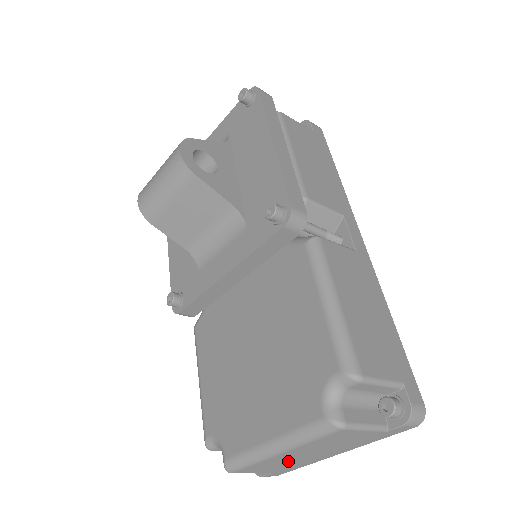
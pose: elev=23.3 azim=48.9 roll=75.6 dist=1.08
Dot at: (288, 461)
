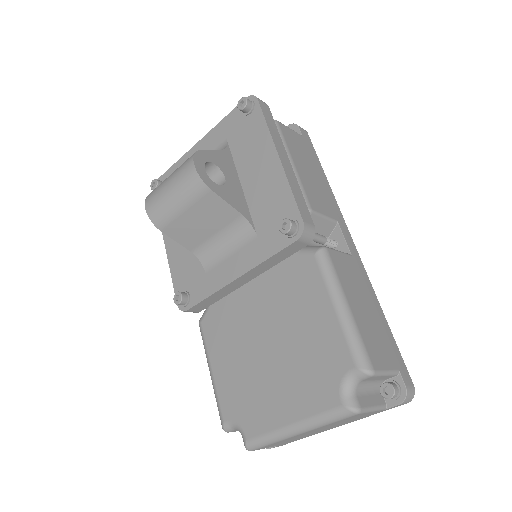
Dot at: (299, 437)
